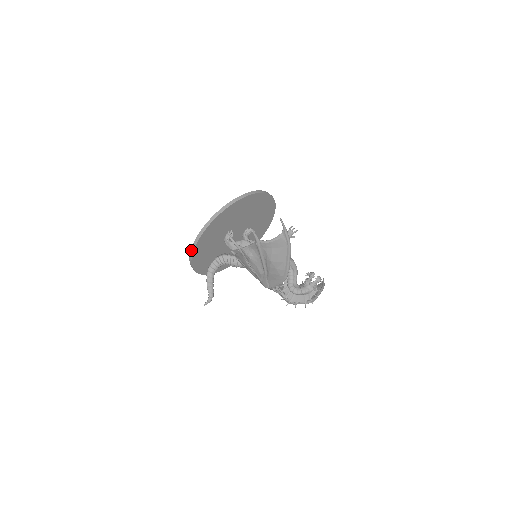
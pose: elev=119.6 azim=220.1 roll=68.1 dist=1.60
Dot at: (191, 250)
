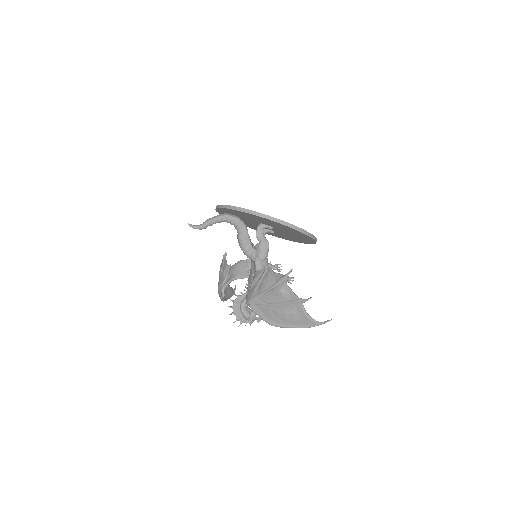
Dot at: (250, 210)
